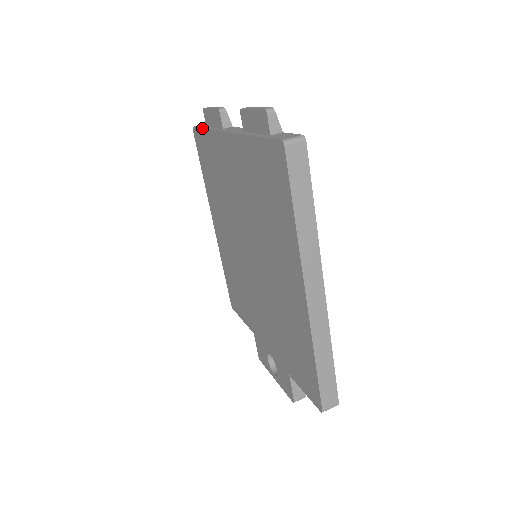
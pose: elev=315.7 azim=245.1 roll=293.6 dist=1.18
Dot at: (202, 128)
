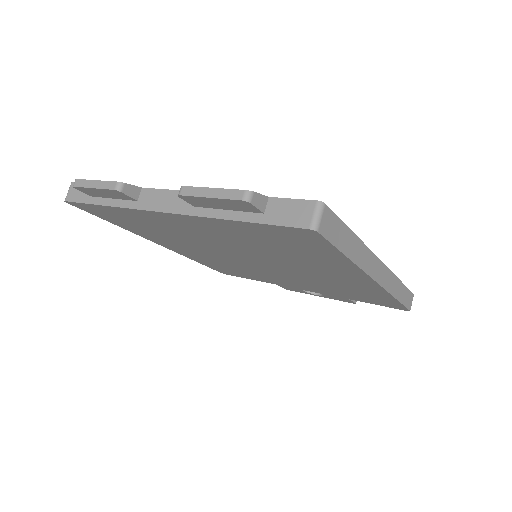
Dot at: (93, 205)
